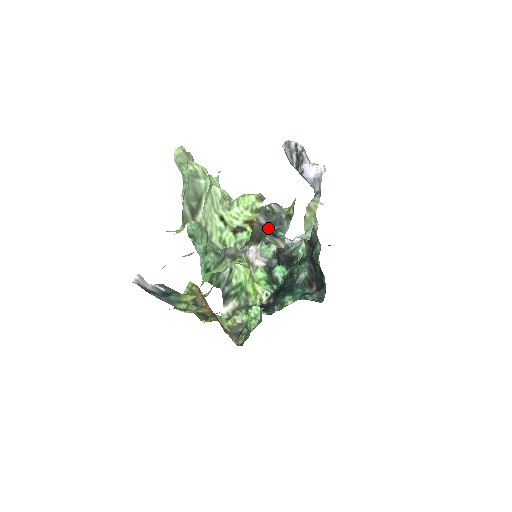
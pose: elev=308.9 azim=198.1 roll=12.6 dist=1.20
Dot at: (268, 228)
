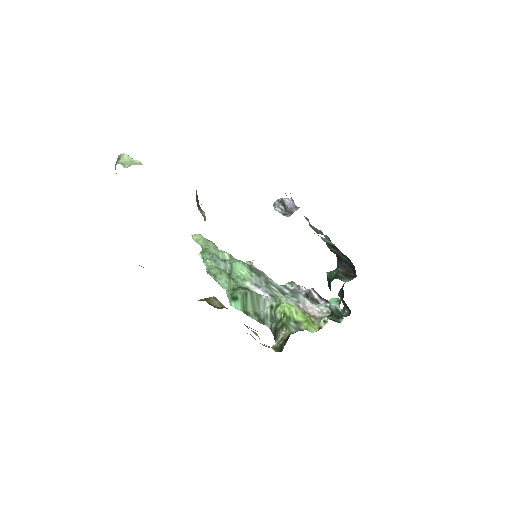
Dot at: occluded
